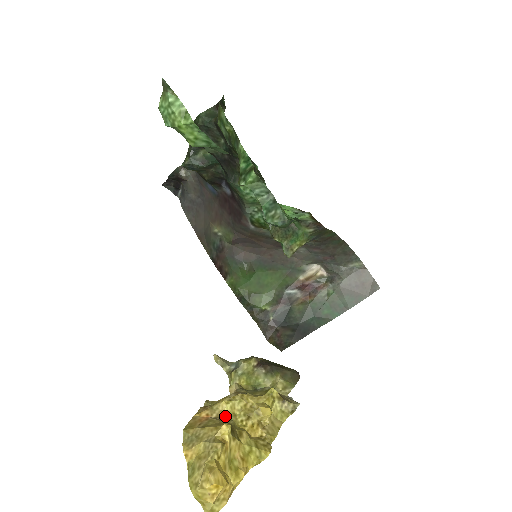
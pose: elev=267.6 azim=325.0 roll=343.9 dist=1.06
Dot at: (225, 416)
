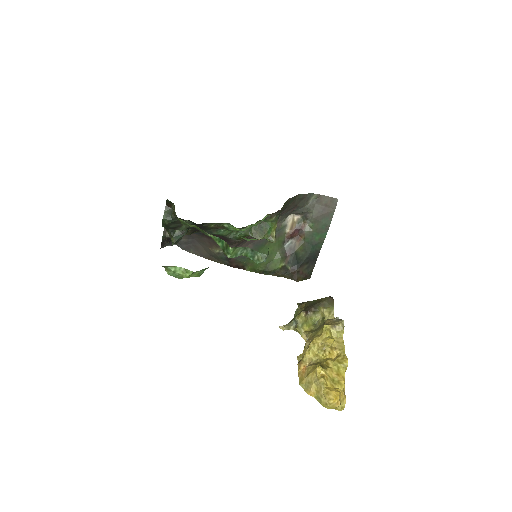
Dot at: (313, 360)
